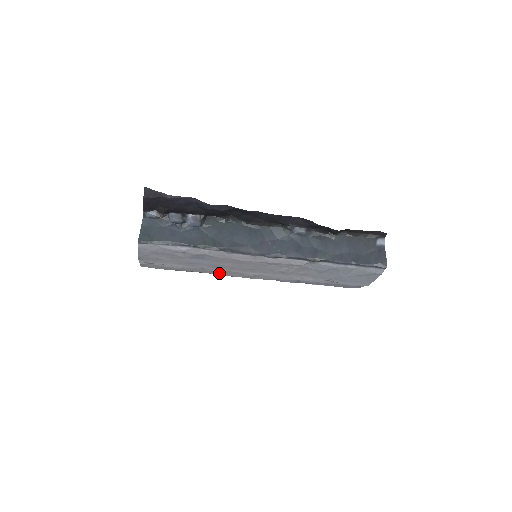
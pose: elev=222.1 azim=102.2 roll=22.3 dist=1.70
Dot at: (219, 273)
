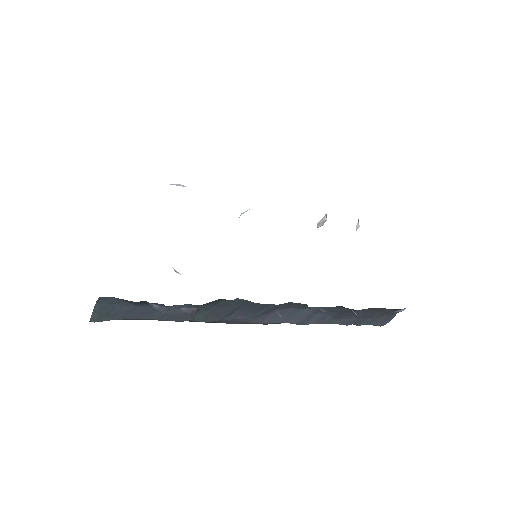
Dot at: occluded
